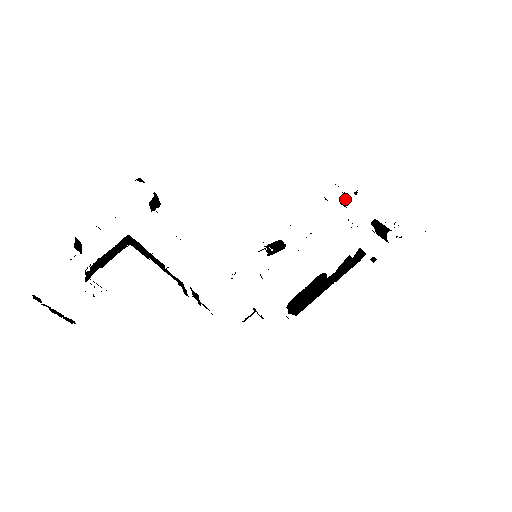
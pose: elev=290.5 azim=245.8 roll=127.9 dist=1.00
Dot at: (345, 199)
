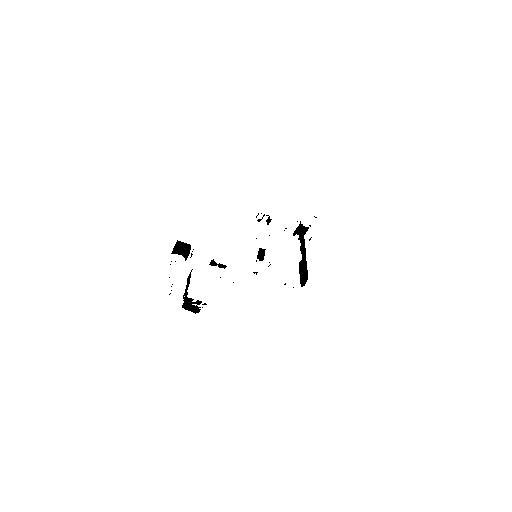
Dot at: (267, 221)
